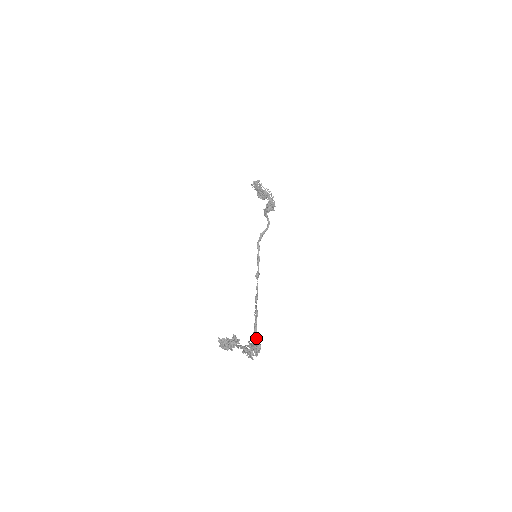
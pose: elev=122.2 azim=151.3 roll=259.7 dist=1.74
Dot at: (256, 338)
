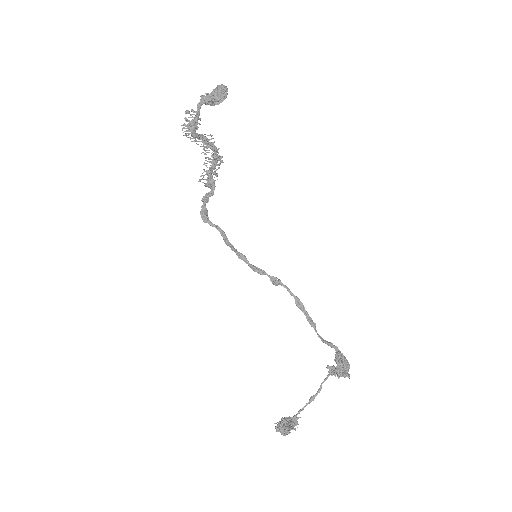
Dot at: (337, 348)
